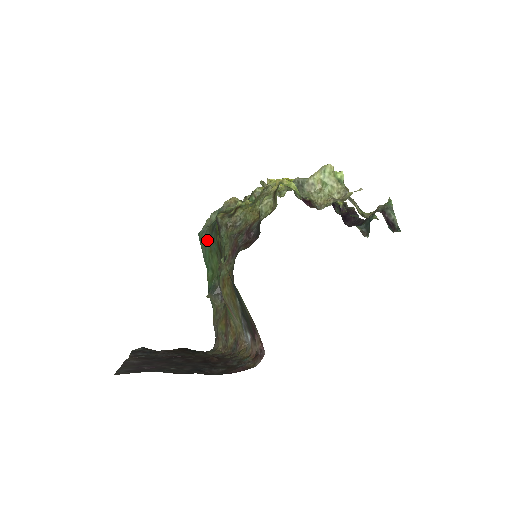
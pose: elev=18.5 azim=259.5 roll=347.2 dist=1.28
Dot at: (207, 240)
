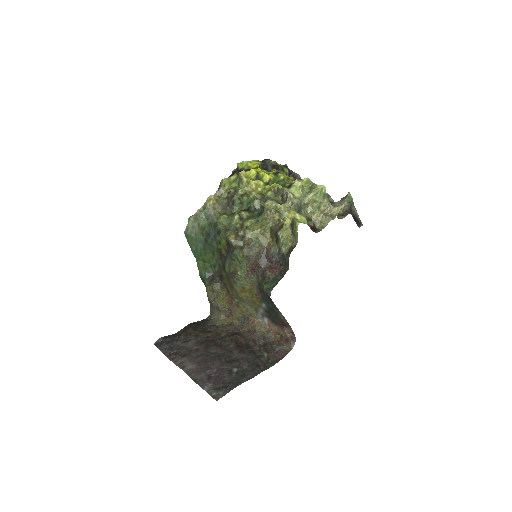
Dot at: (199, 241)
